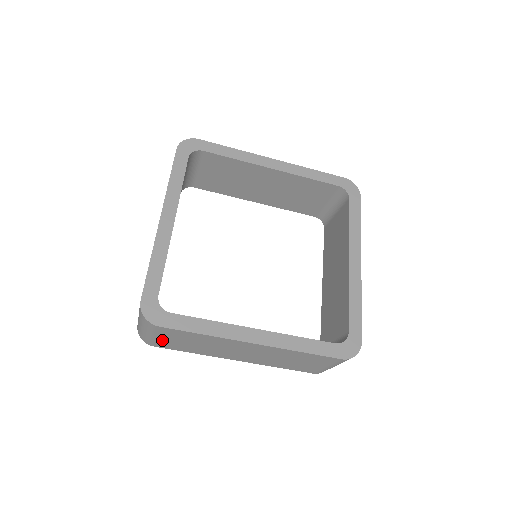
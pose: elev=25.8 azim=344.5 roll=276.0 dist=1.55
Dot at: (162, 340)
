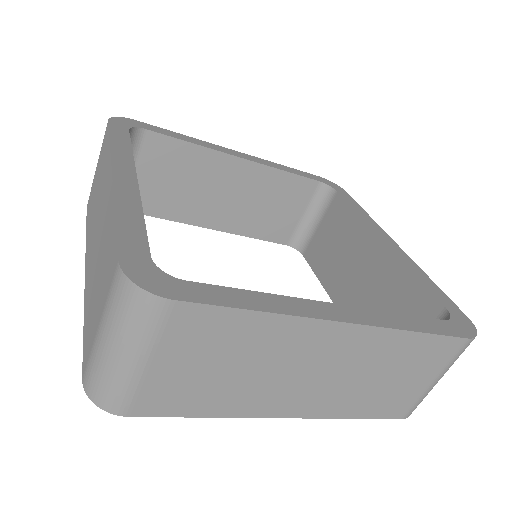
Dot at: (158, 375)
